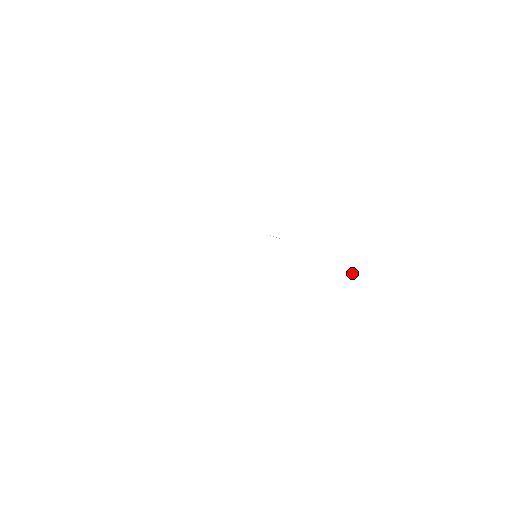
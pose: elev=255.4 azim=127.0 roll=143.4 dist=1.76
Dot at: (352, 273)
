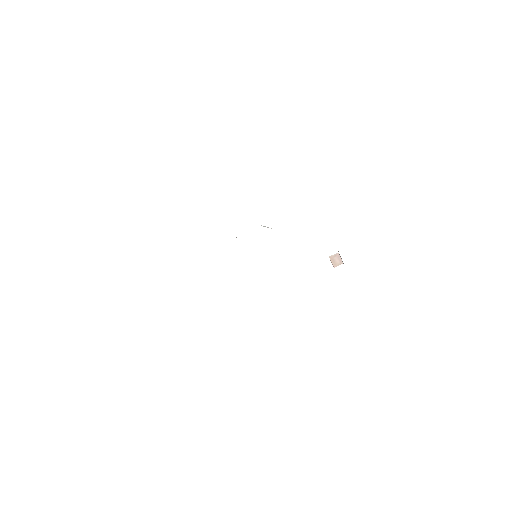
Dot at: (333, 260)
